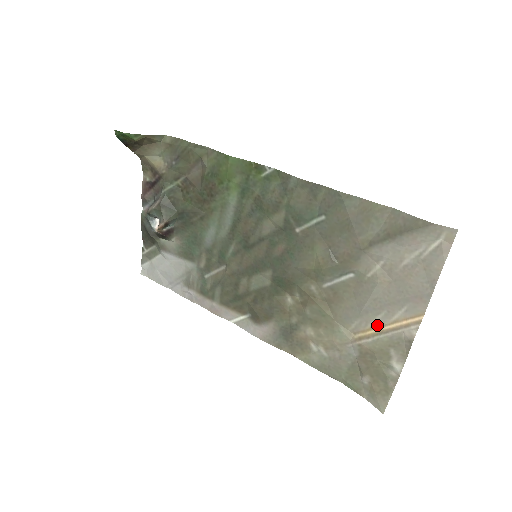
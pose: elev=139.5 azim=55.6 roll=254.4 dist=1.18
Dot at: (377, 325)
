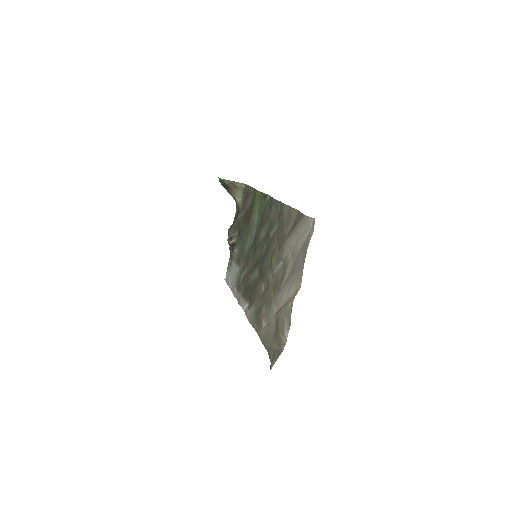
Dot at: (285, 300)
